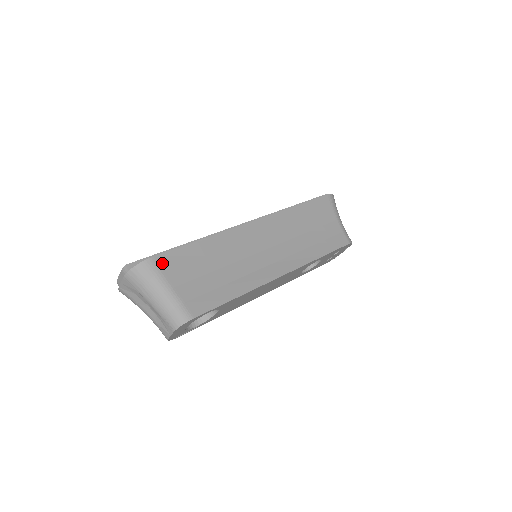
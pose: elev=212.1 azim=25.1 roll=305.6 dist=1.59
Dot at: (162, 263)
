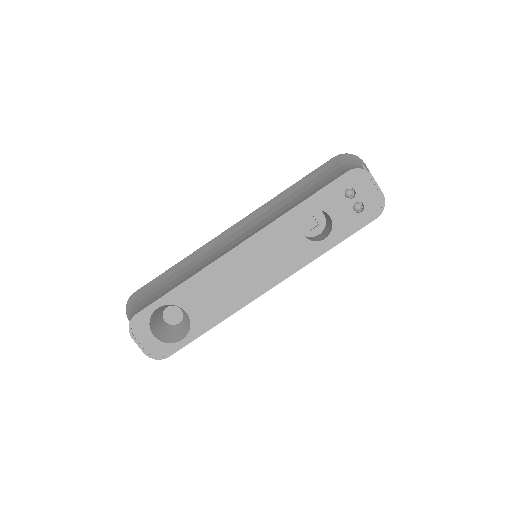
Dot at: (139, 293)
